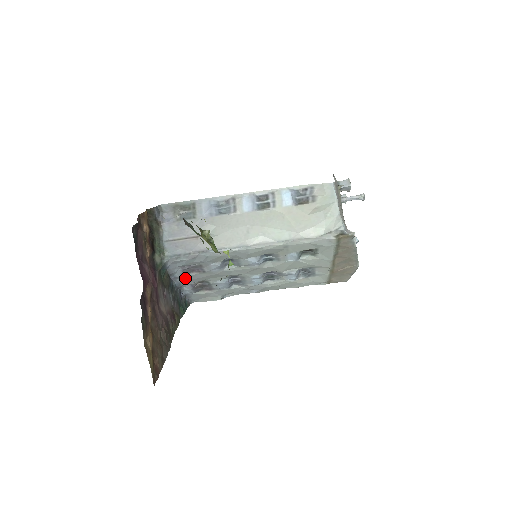
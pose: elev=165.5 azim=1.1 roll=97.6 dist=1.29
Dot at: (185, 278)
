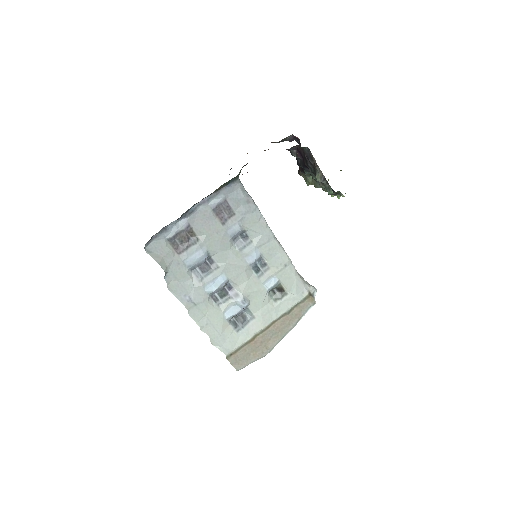
Dot at: (204, 212)
